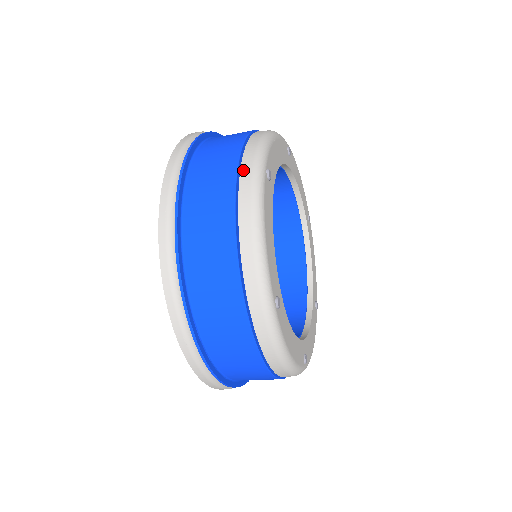
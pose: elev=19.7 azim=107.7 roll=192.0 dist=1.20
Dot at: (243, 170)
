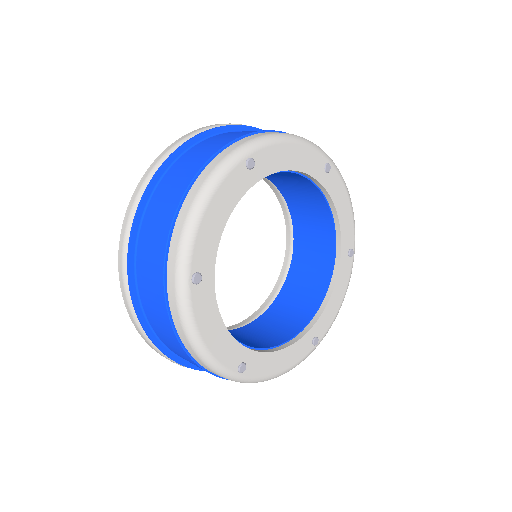
Dot at: (169, 287)
